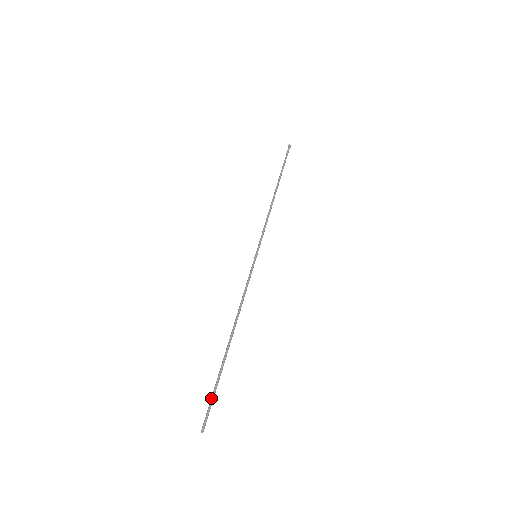
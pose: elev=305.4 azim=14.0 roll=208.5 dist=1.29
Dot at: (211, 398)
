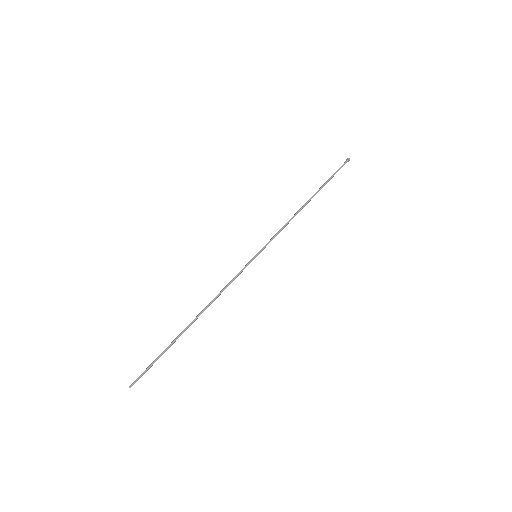
Dot at: (151, 363)
